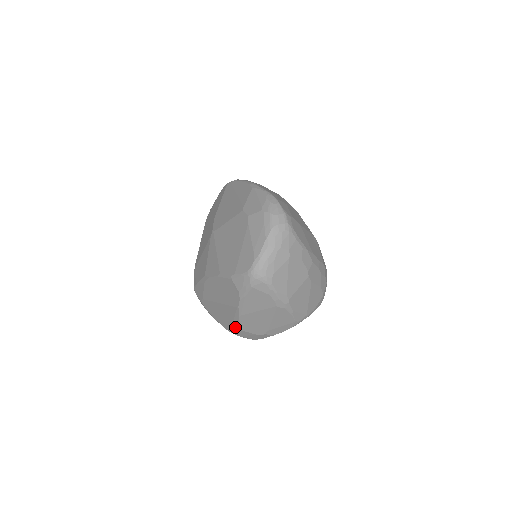
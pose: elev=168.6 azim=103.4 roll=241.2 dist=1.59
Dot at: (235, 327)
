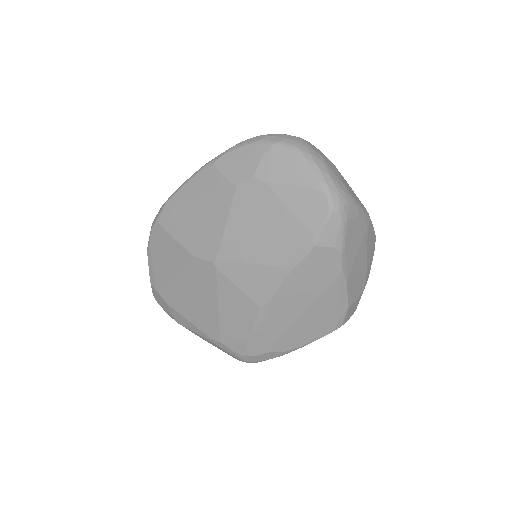
Dot at: (343, 310)
